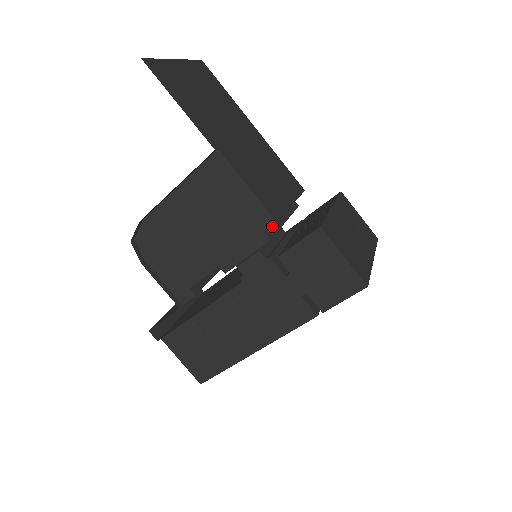
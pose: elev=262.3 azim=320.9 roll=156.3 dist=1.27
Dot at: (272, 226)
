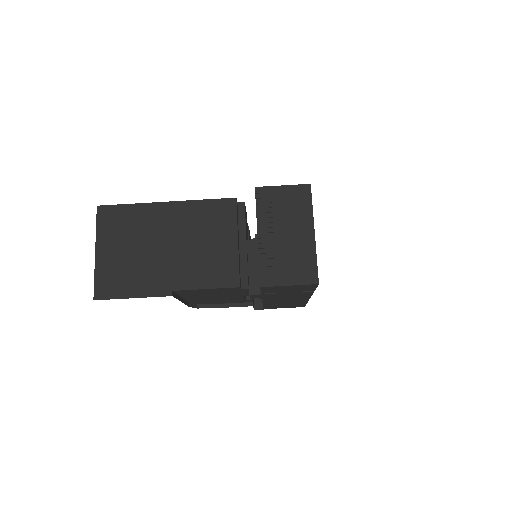
Dot at: (242, 271)
